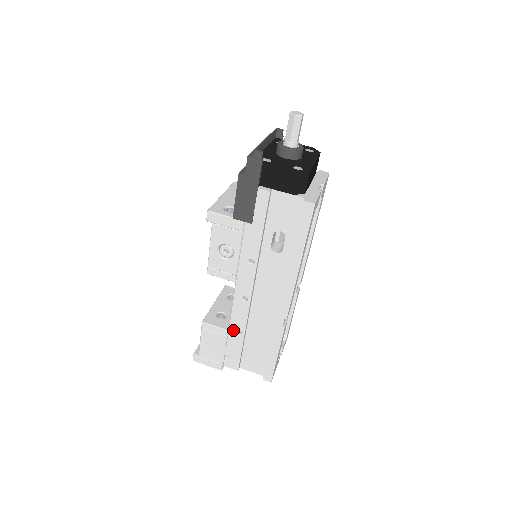
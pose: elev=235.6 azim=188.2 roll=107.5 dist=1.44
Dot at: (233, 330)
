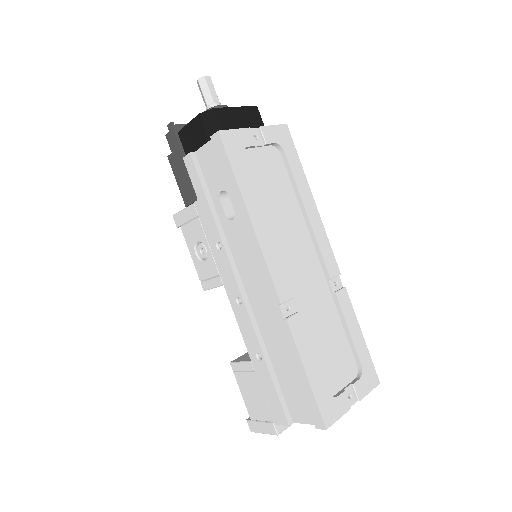
Dot at: (253, 357)
